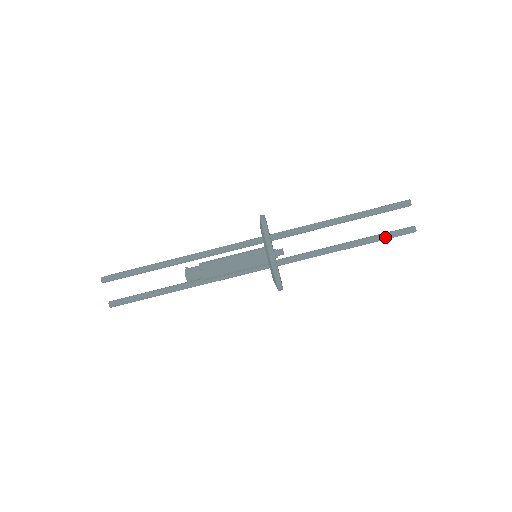
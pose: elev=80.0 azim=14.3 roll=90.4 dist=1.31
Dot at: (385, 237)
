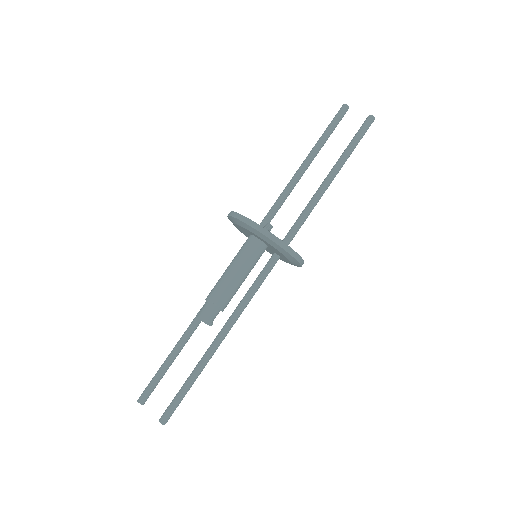
Dot at: (352, 144)
